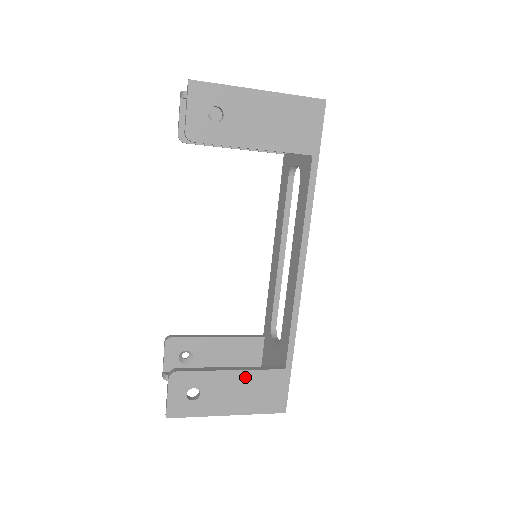
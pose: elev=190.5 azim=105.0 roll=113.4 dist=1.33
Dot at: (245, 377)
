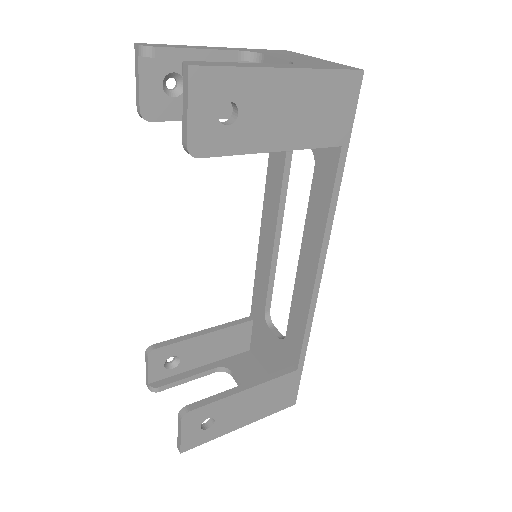
Dot at: (259, 390)
